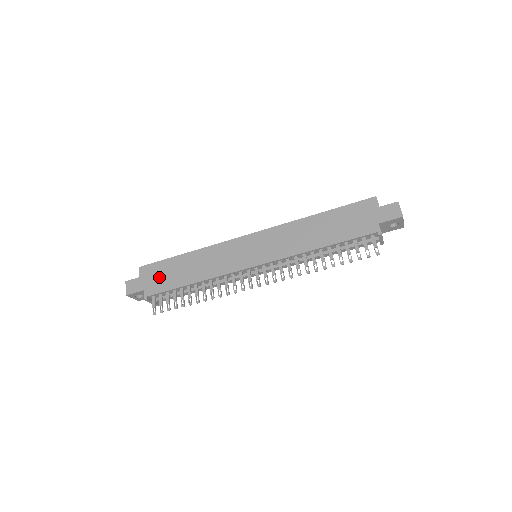
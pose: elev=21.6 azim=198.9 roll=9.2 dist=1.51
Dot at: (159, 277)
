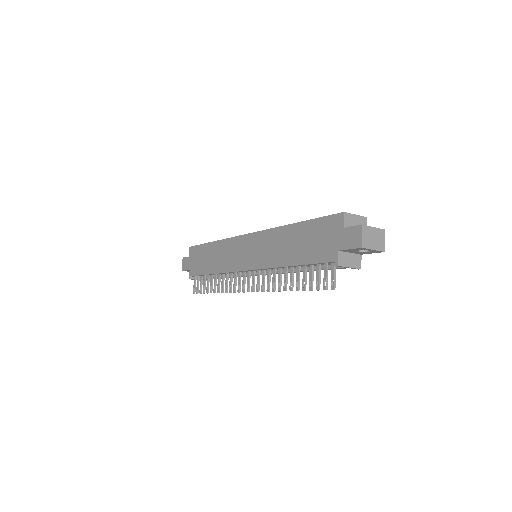
Dot at: (197, 260)
